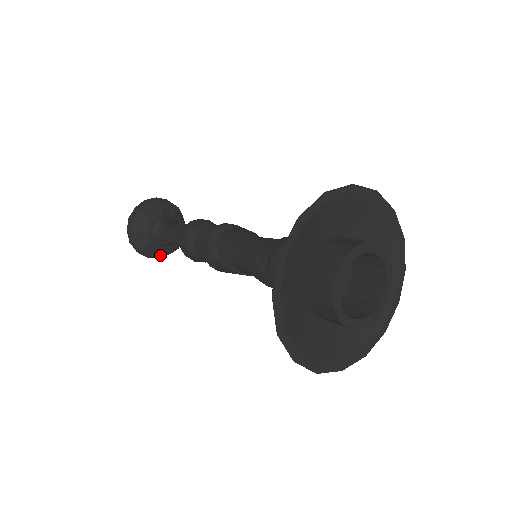
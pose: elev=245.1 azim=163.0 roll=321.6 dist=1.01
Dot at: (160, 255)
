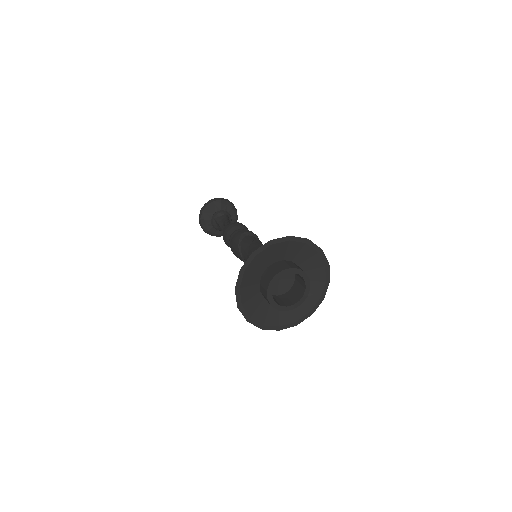
Dot at: (207, 230)
